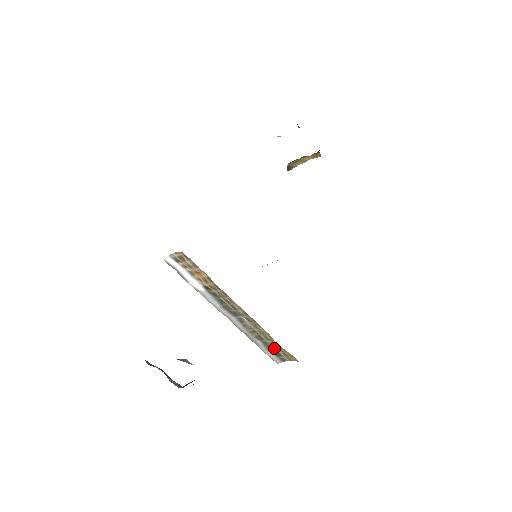
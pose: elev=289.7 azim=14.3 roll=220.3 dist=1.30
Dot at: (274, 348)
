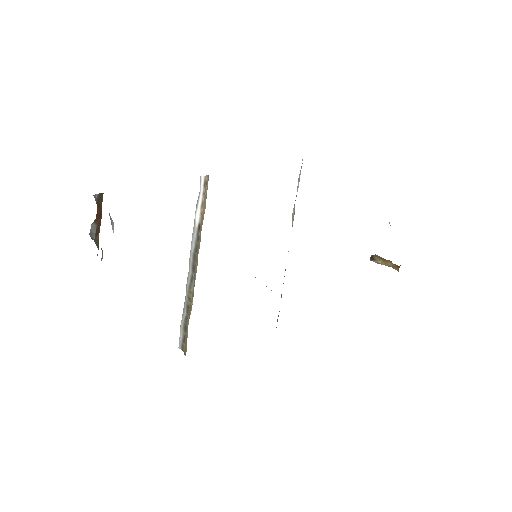
Dot at: occluded
